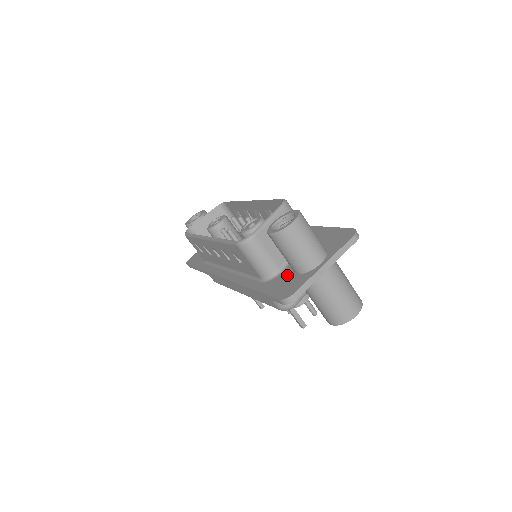
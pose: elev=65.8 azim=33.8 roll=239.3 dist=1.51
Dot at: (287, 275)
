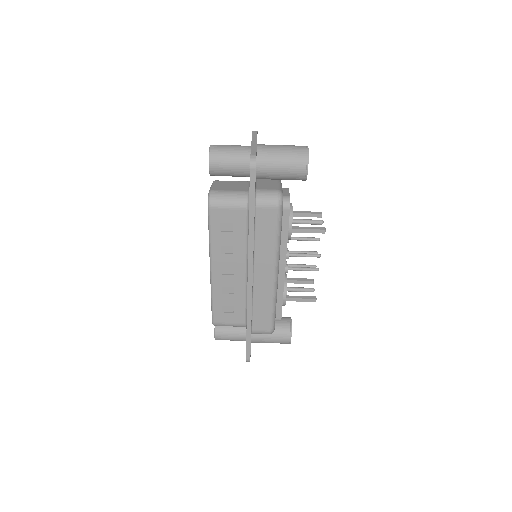
Dot at: occluded
